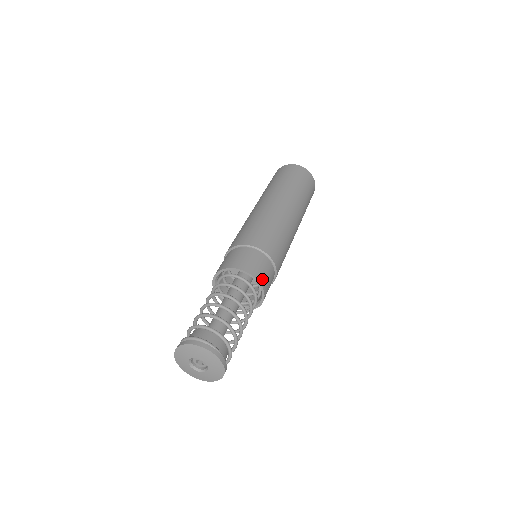
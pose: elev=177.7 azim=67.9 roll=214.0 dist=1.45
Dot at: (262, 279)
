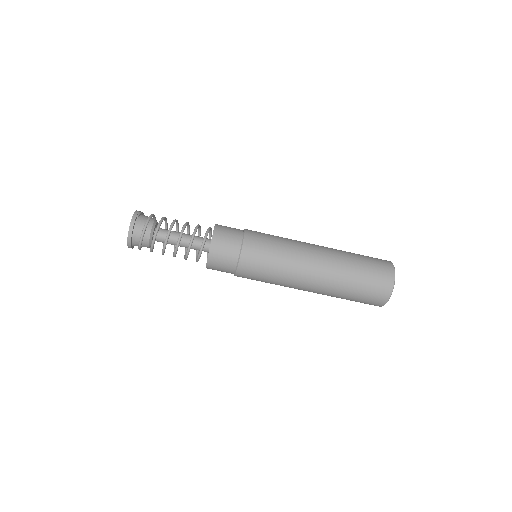
Dot at: (220, 227)
